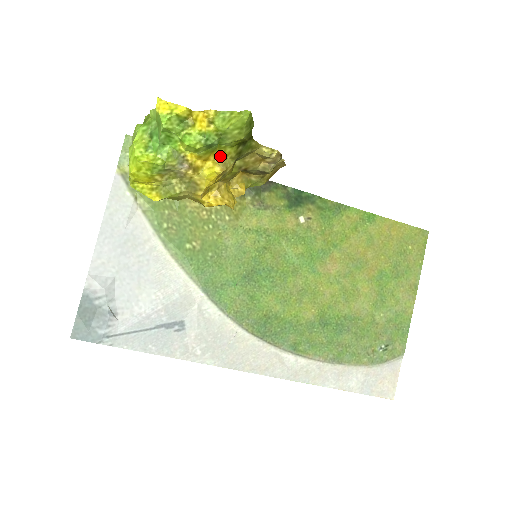
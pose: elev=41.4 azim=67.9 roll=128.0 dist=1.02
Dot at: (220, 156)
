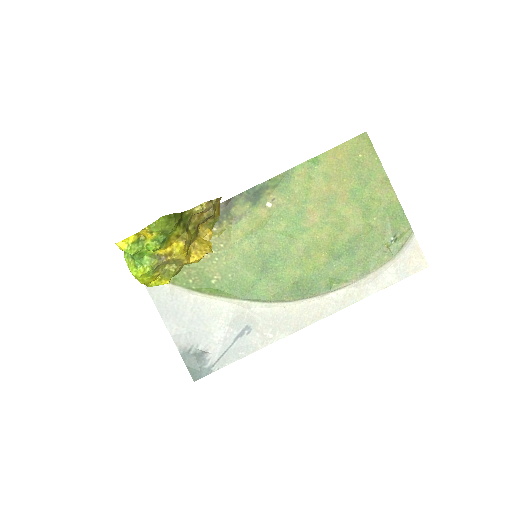
Dot at: (175, 237)
